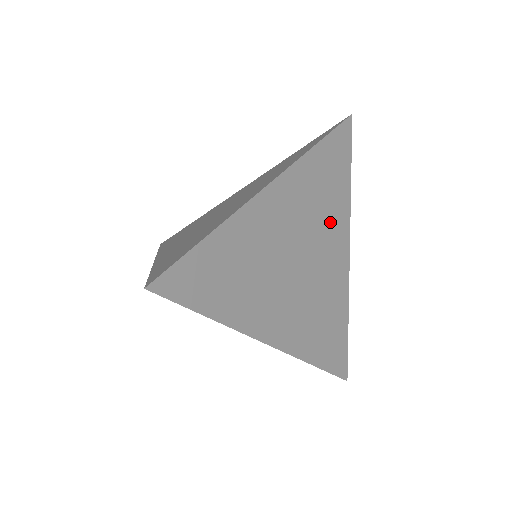
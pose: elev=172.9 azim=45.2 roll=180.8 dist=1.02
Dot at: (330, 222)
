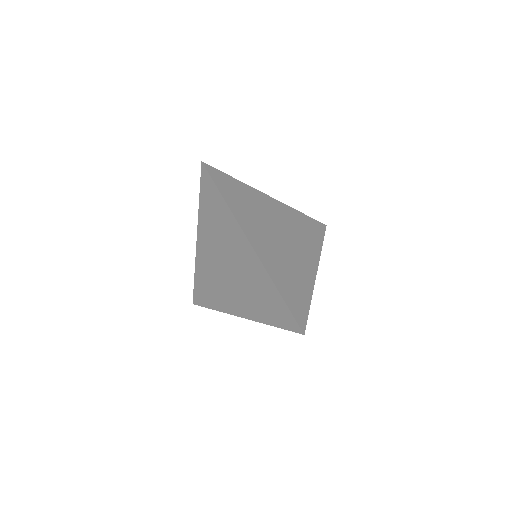
Dot at: (305, 245)
